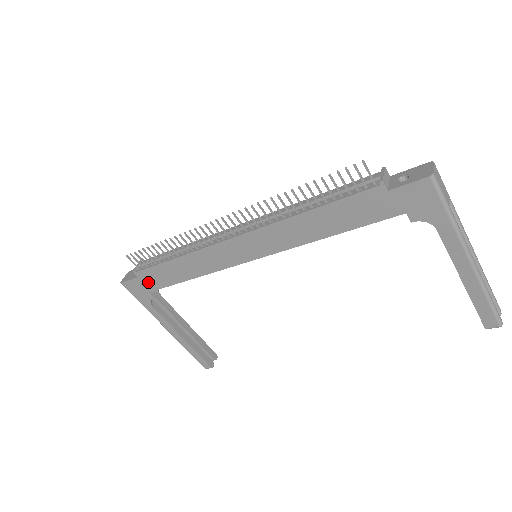
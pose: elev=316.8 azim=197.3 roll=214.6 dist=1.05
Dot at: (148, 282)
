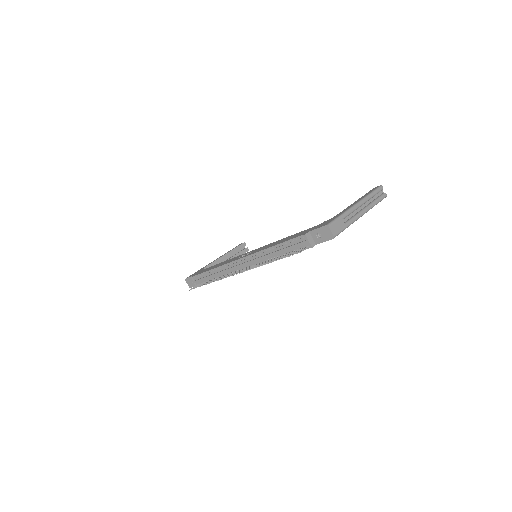
Dot at: occluded
